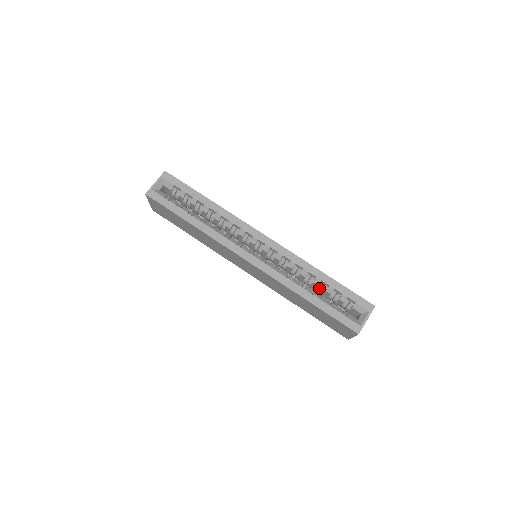
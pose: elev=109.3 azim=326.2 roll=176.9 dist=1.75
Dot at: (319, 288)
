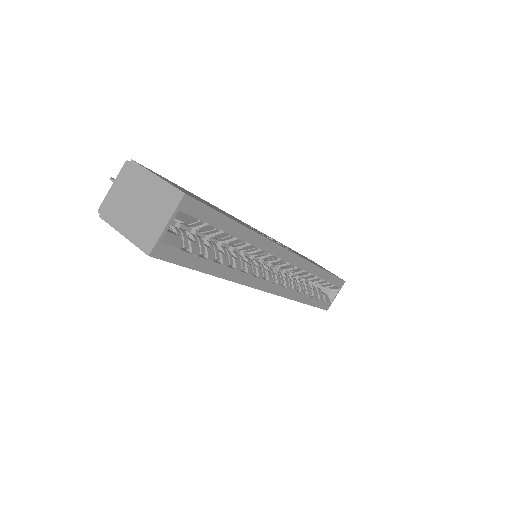
Dot at: (312, 280)
